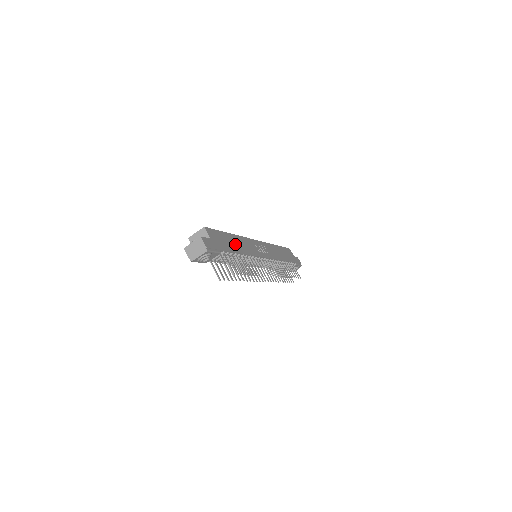
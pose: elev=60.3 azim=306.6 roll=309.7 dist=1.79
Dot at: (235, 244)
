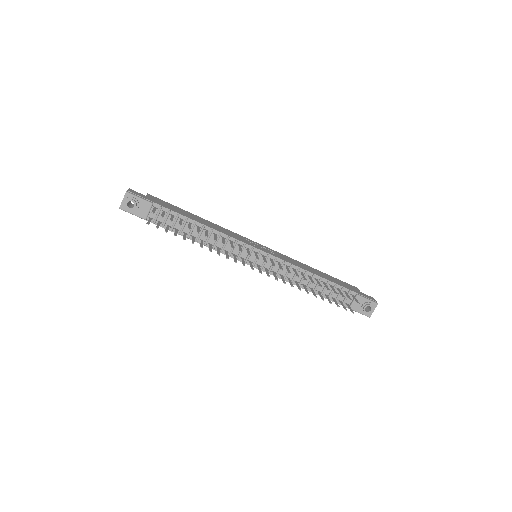
Dot at: (195, 218)
